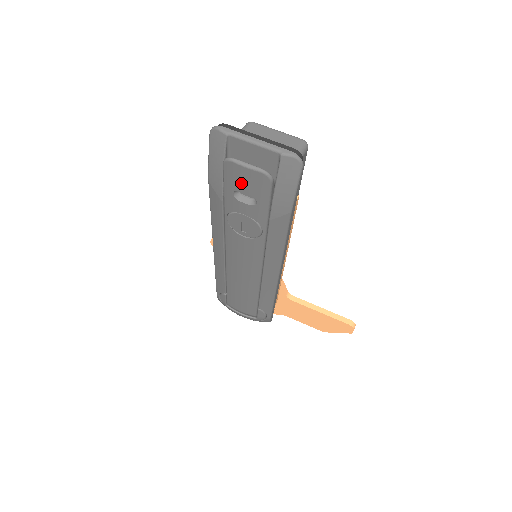
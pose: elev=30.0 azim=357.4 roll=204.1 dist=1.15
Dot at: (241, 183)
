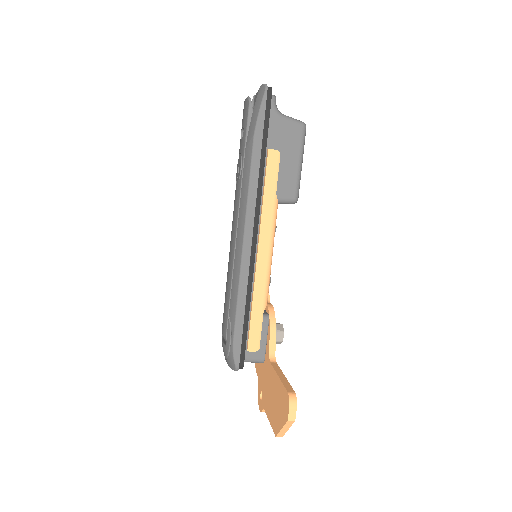
Dot at: (243, 118)
